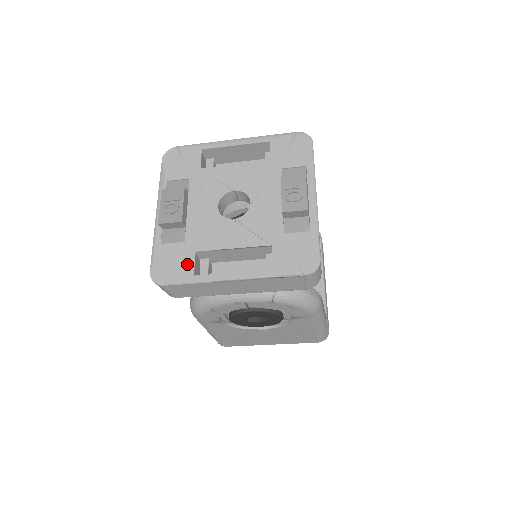
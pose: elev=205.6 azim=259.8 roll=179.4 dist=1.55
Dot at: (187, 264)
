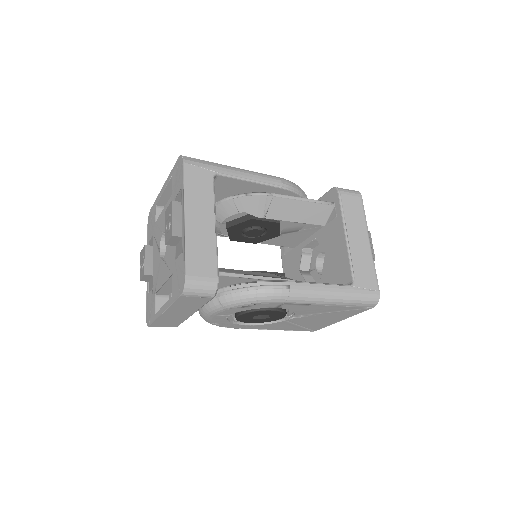
Dot at: (153, 306)
